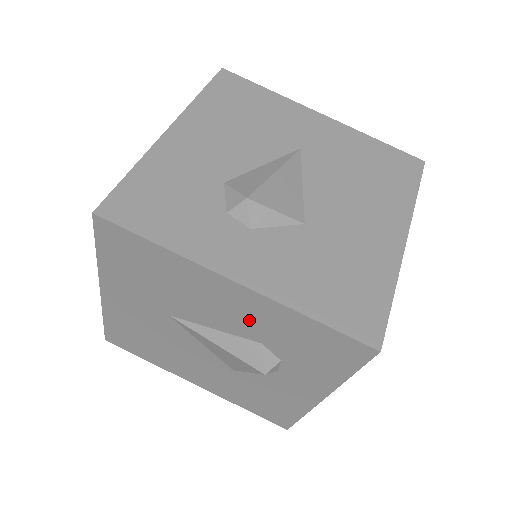
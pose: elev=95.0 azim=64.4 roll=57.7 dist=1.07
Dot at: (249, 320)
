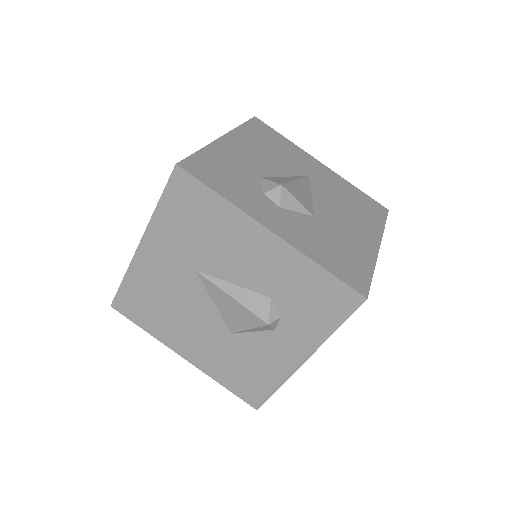
Dot at: (269, 272)
